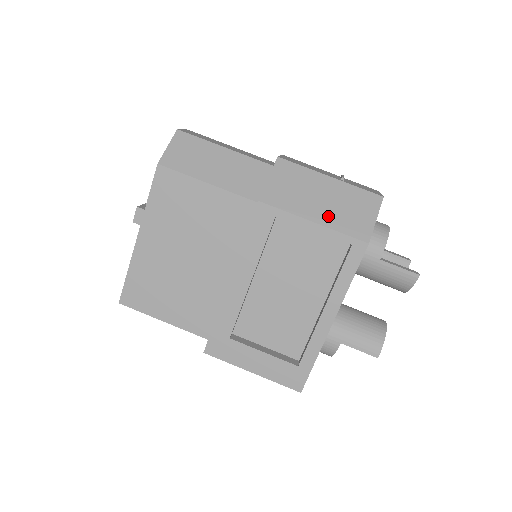
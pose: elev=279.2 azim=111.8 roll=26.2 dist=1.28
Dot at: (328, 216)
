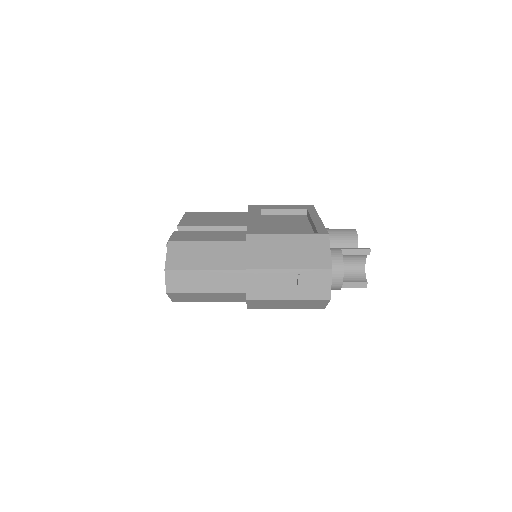
Dot at: (294, 308)
